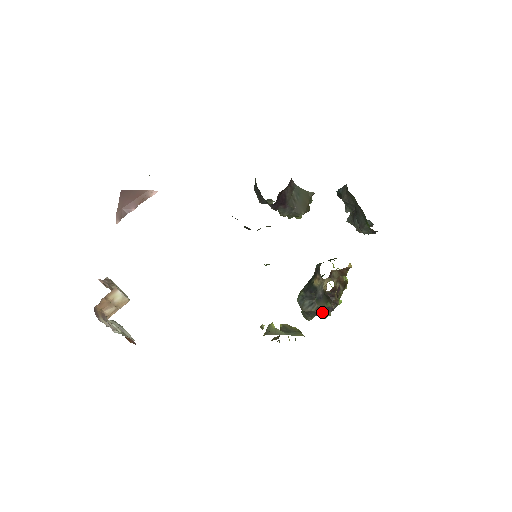
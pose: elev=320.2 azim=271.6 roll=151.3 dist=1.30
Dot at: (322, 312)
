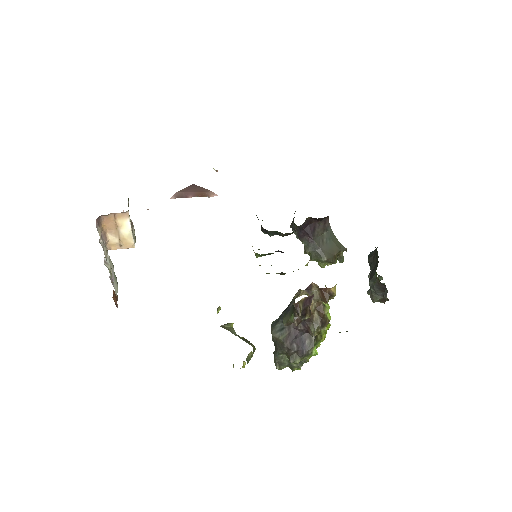
Dot at: (289, 347)
